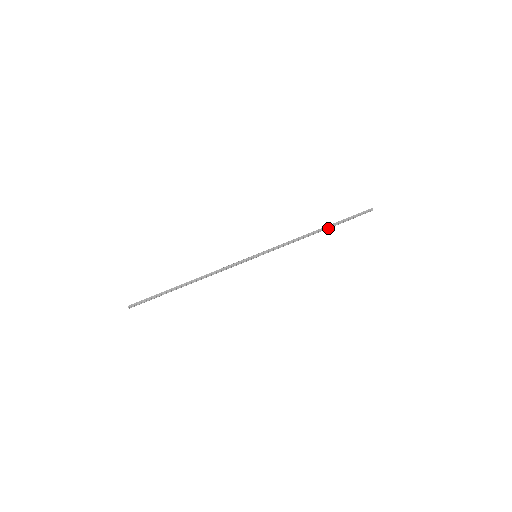
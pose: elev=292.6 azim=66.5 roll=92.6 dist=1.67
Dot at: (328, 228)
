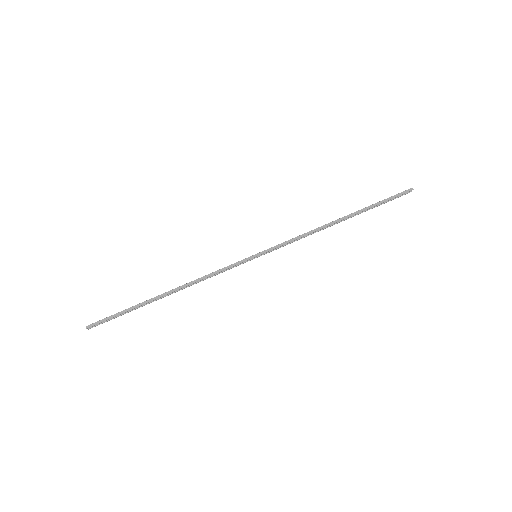
Dot at: (352, 216)
